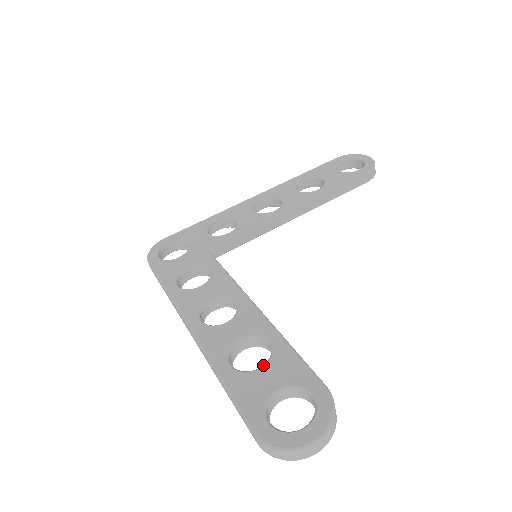
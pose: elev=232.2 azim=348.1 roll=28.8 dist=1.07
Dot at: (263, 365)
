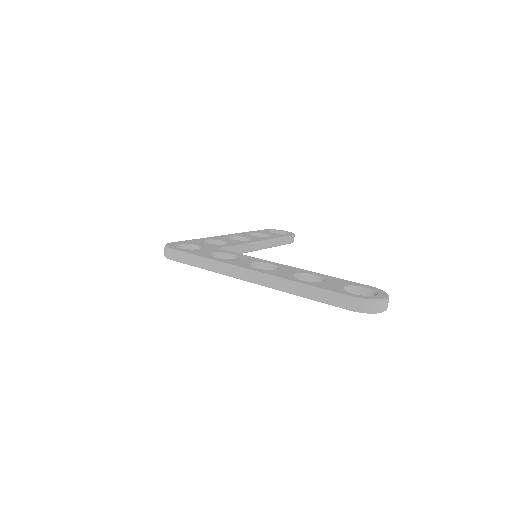
Dot at: (324, 281)
